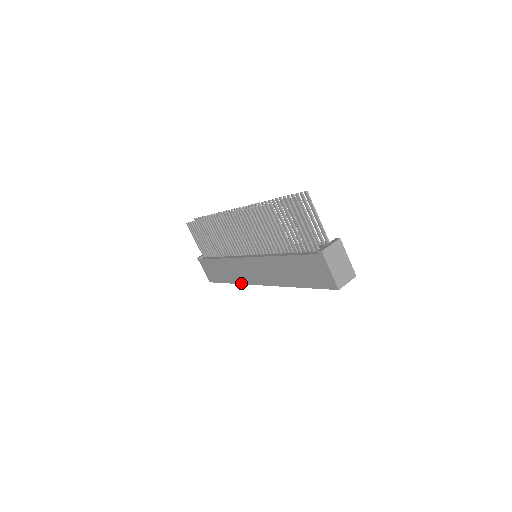
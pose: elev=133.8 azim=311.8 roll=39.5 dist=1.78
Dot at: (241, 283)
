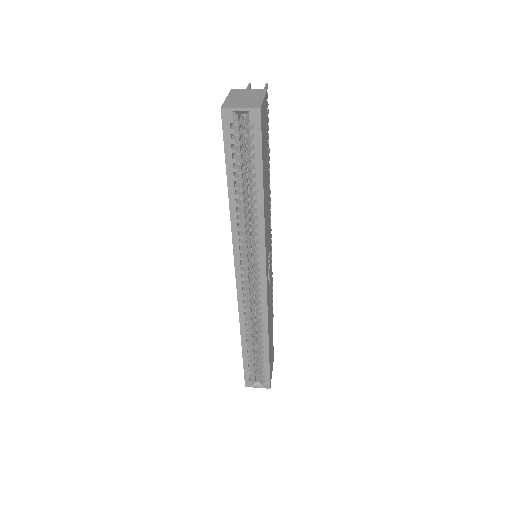
Dot at: (239, 316)
